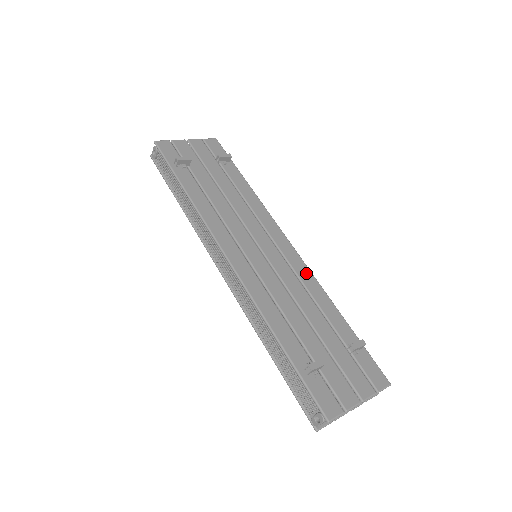
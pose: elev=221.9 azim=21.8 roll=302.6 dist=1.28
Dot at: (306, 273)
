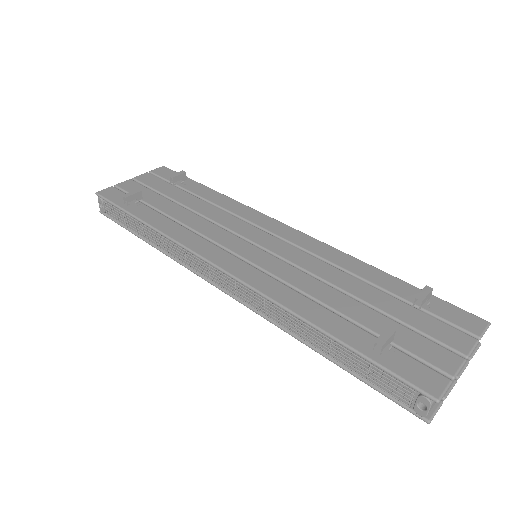
Dot at: (321, 247)
